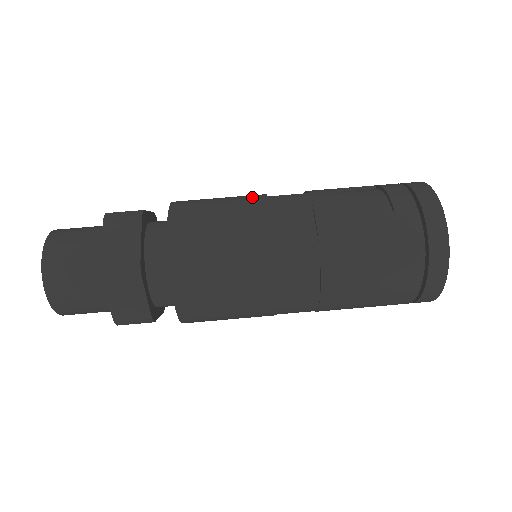
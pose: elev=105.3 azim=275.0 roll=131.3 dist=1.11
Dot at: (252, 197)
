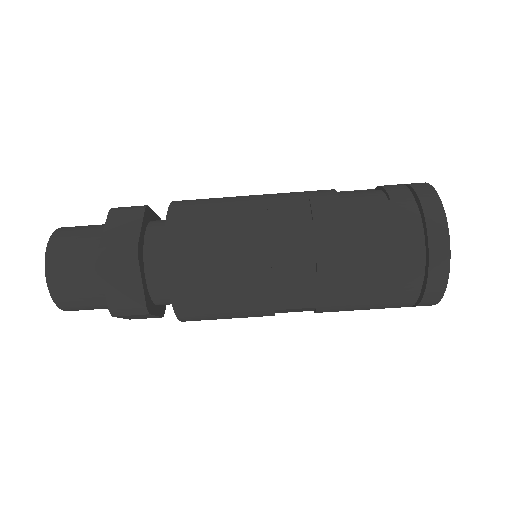
Dot at: (252, 195)
